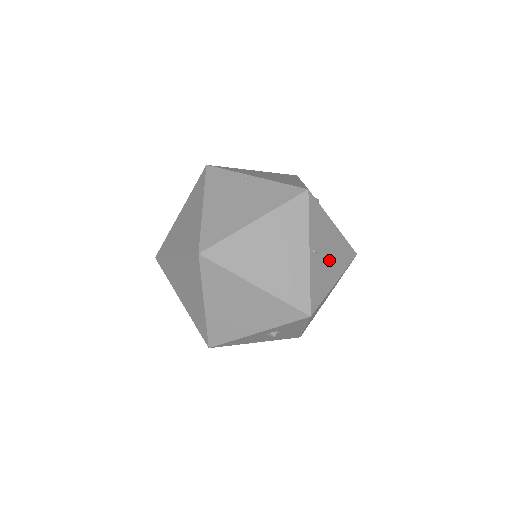
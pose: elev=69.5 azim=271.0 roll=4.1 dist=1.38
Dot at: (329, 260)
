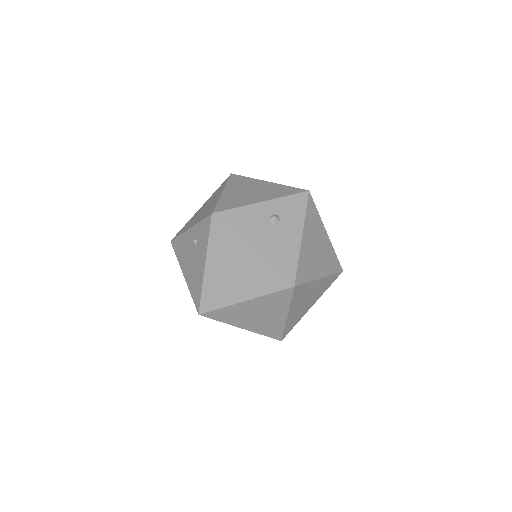
Dot at: occluded
